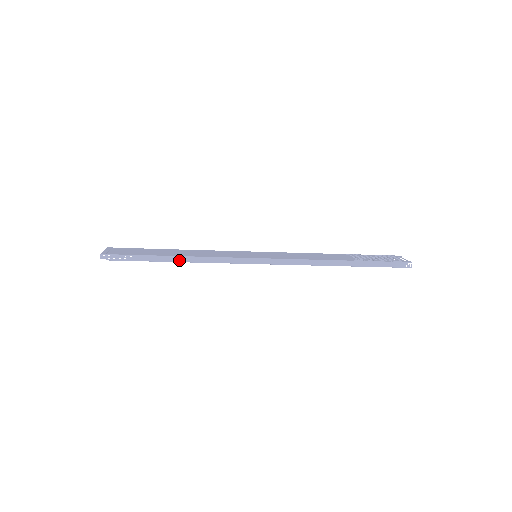
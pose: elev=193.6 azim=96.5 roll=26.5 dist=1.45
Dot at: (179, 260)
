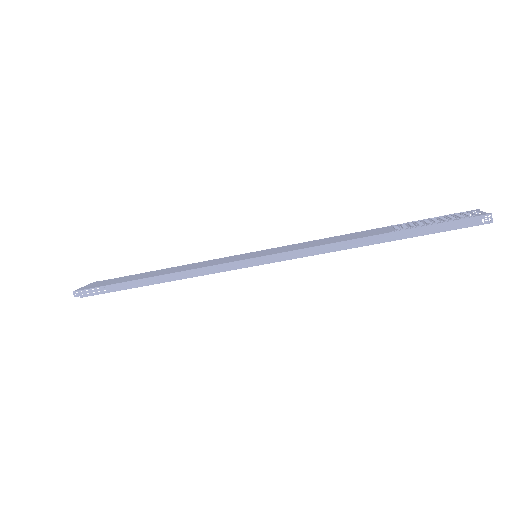
Dot at: (157, 281)
